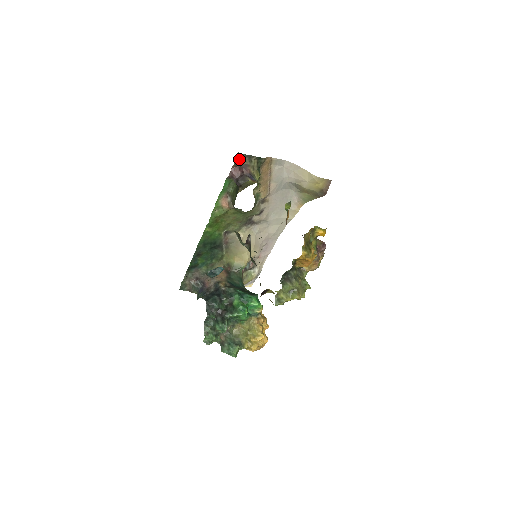
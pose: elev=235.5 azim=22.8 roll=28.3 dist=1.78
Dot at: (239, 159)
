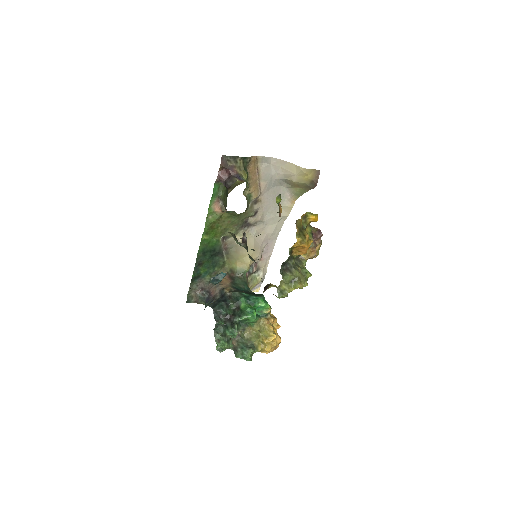
Dot at: (224, 161)
